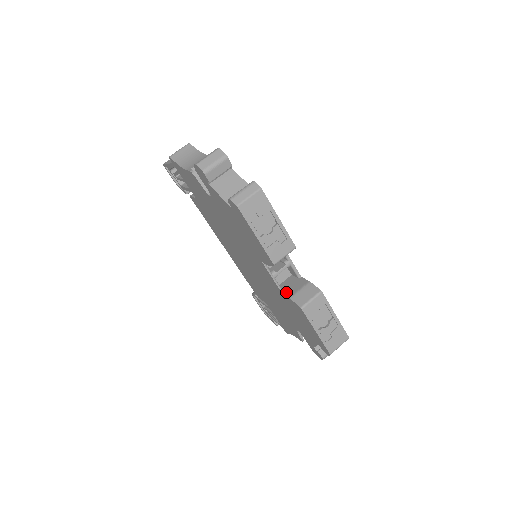
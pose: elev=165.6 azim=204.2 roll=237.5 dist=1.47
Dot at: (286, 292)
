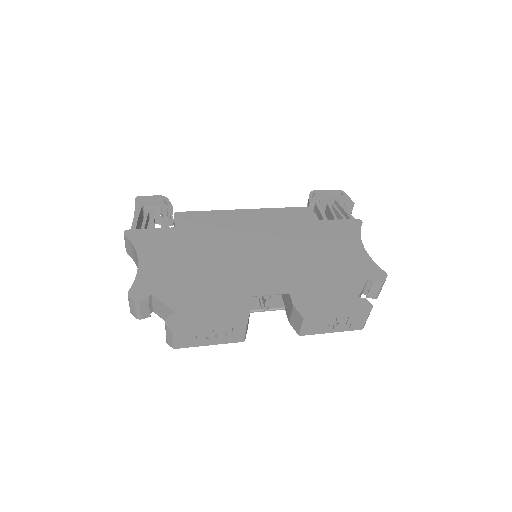
Dot at: (286, 311)
